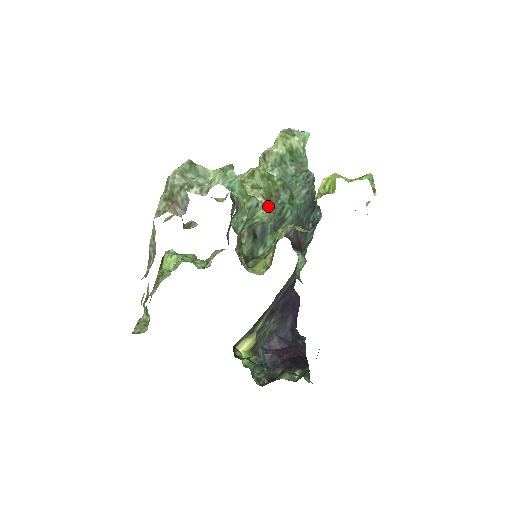
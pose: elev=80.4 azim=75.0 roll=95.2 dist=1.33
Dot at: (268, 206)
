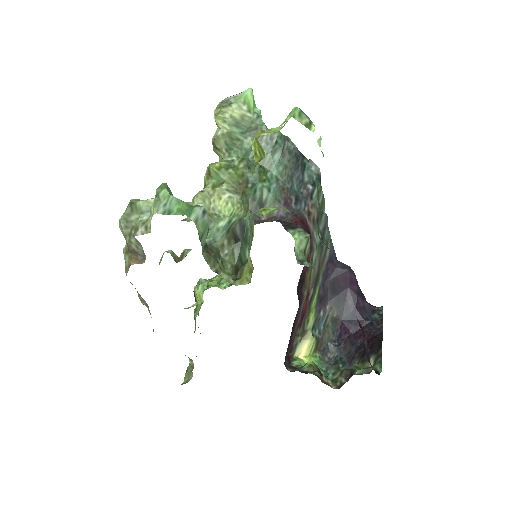
Dot at: (240, 197)
